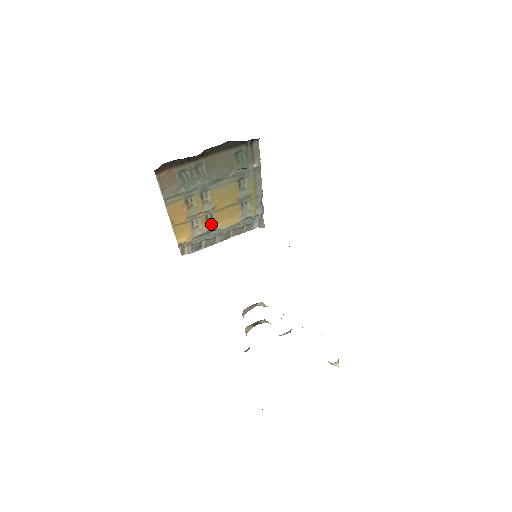
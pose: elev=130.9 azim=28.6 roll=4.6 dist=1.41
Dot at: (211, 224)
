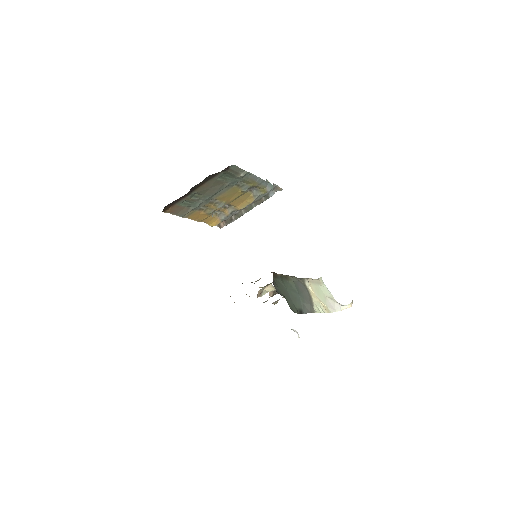
Dot at: (231, 208)
